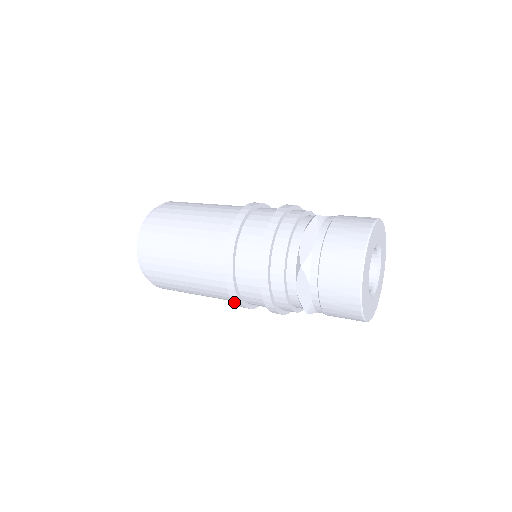
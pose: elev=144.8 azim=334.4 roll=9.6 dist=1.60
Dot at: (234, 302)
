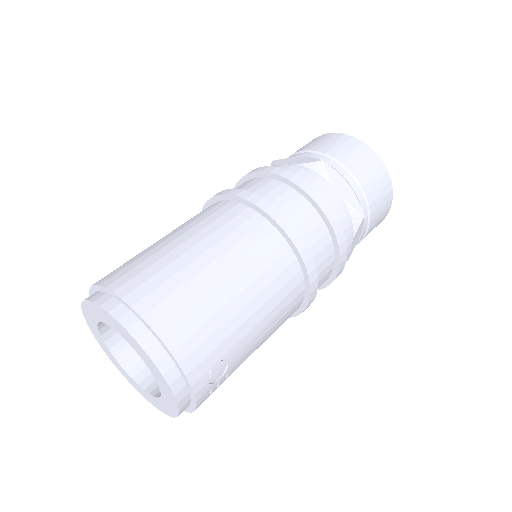
Dot at: (306, 269)
